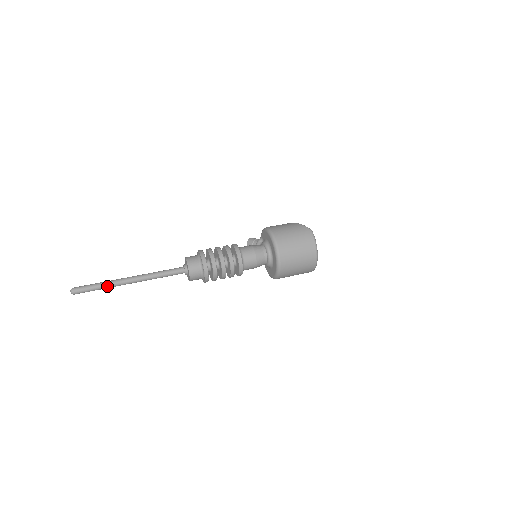
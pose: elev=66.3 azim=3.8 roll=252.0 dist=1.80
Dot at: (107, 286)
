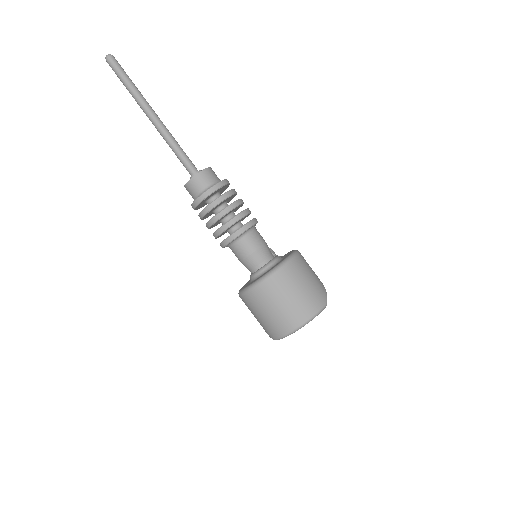
Dot at: (133, 91)
